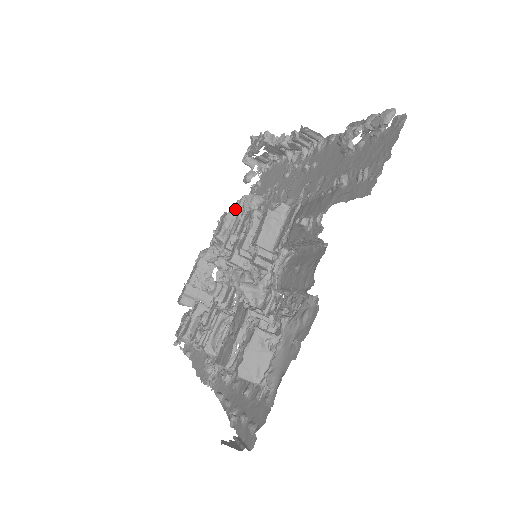
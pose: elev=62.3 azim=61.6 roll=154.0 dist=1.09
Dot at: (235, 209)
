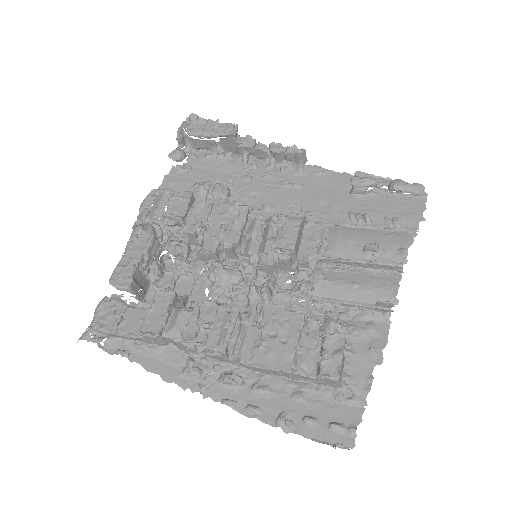
Dot at: (198, 192)
